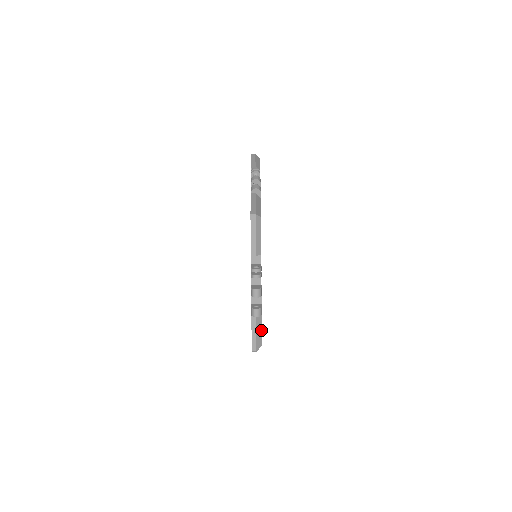
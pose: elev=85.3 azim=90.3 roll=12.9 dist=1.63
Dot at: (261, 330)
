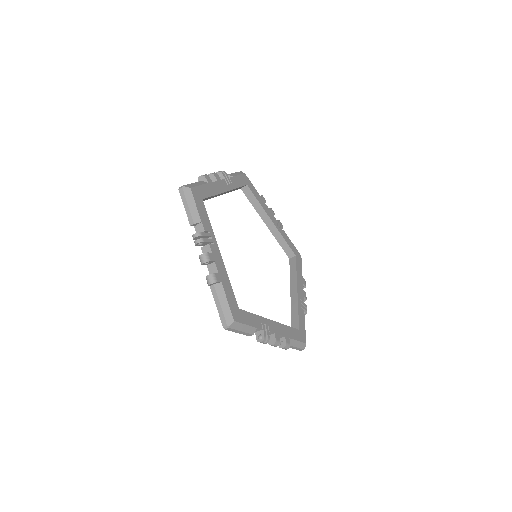
Dot at: (298, 341)
